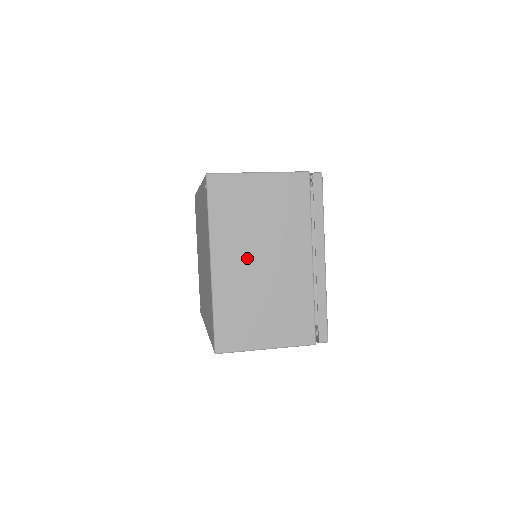
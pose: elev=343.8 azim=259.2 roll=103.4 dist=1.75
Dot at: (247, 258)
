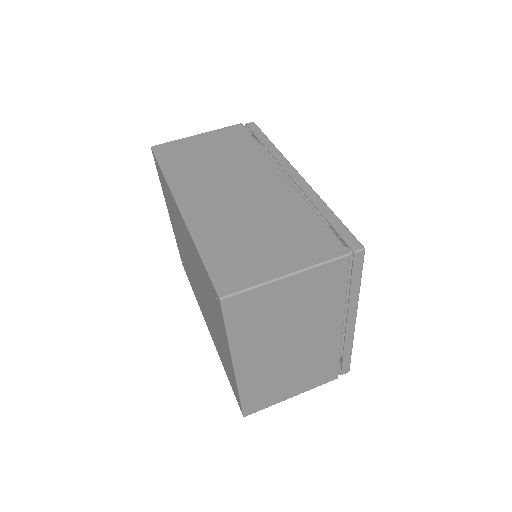
Dot at: (273, 350)
